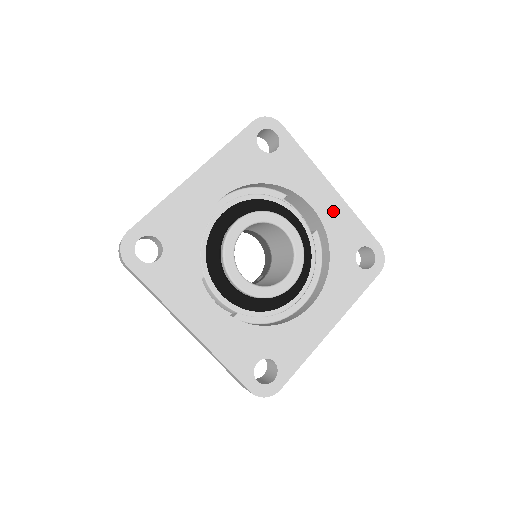
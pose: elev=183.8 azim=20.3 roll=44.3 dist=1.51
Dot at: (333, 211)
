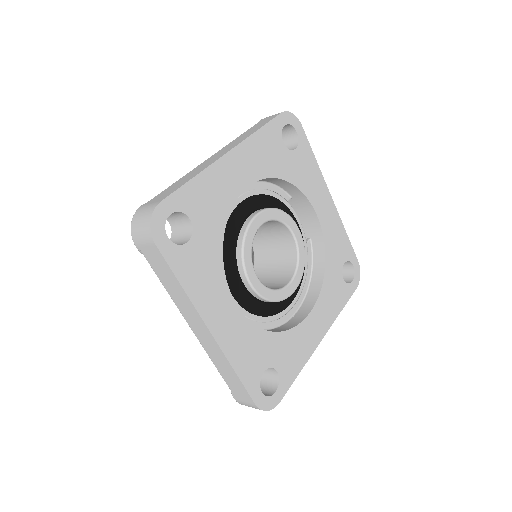
Dot at: (330, 222)
